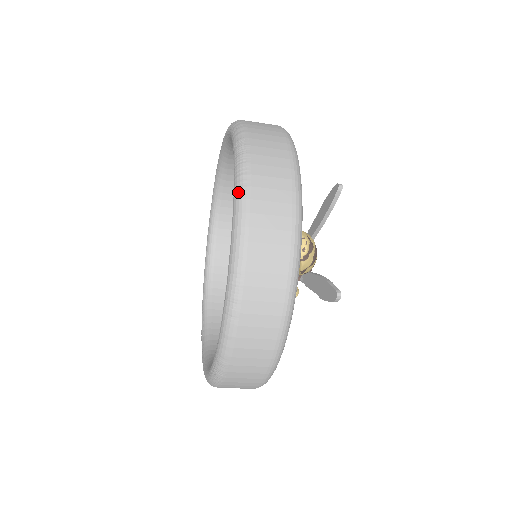
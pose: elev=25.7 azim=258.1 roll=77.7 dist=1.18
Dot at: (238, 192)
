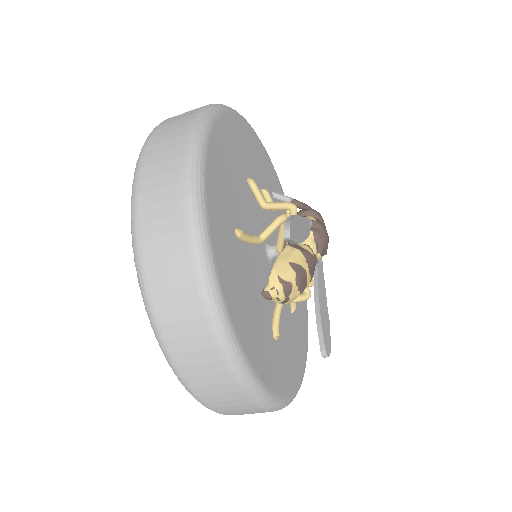
Dot at: occluded
